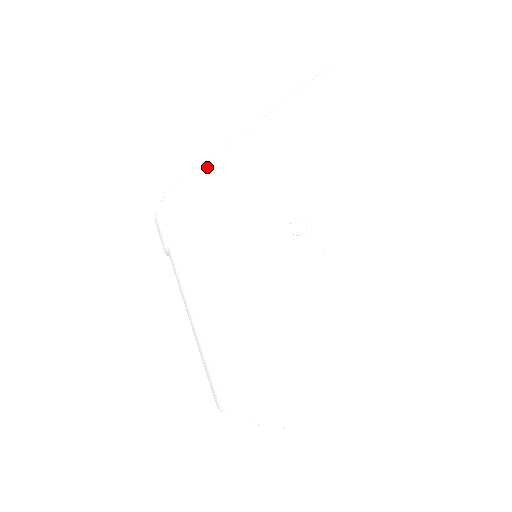
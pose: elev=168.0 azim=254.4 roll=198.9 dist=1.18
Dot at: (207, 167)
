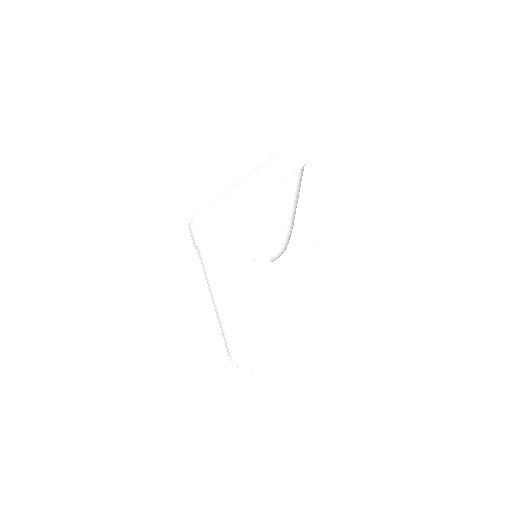
Dot at: (209, 212)
